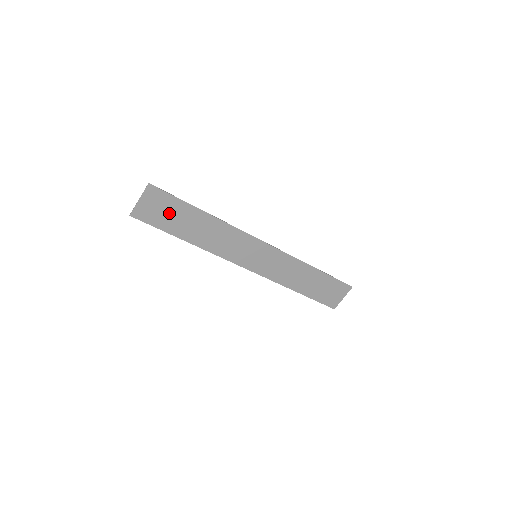
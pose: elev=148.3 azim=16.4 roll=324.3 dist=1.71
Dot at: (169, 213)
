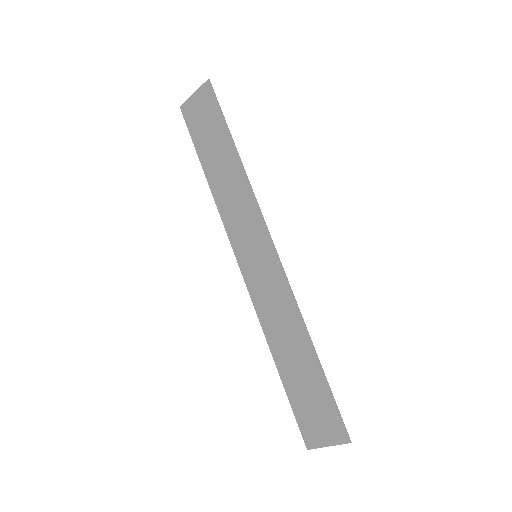
Dot at: (208, 127)
